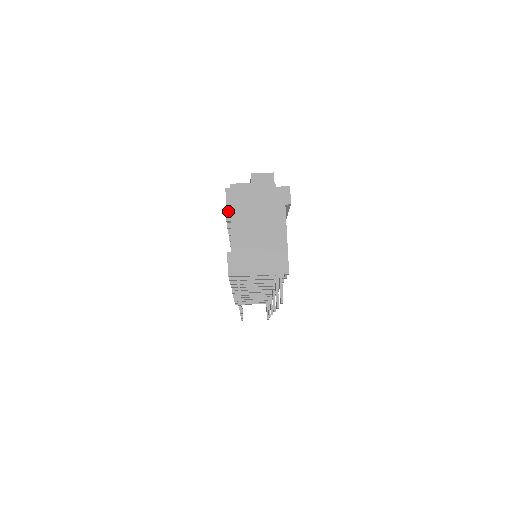
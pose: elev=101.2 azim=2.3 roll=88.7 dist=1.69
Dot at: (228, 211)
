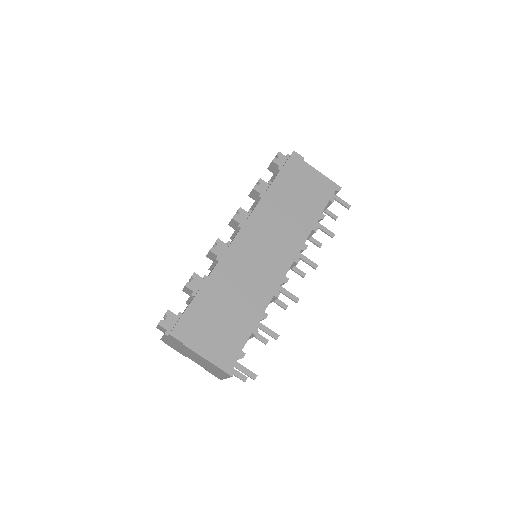
Dot at: (179, 352)
